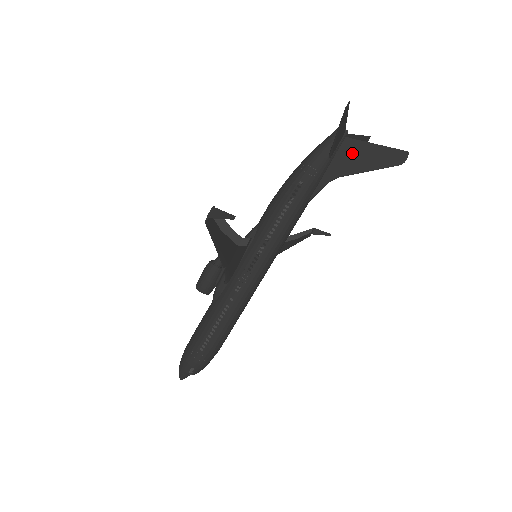
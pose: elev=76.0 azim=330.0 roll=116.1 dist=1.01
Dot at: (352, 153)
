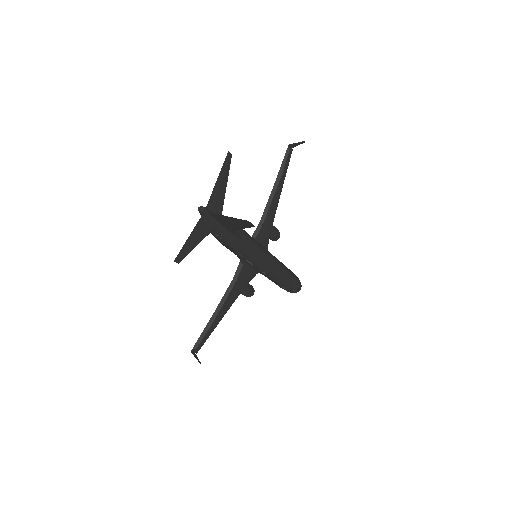
Dot at: (223, 221)
